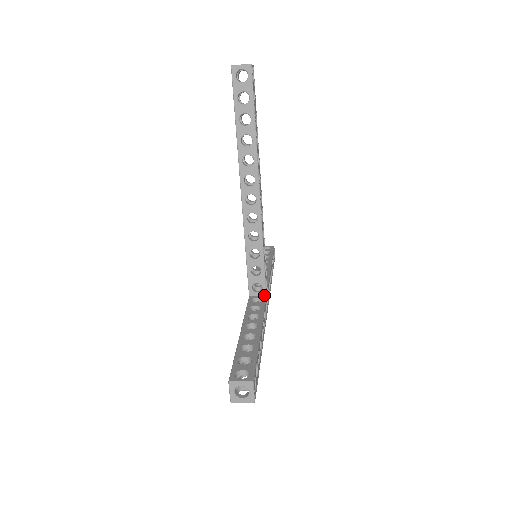
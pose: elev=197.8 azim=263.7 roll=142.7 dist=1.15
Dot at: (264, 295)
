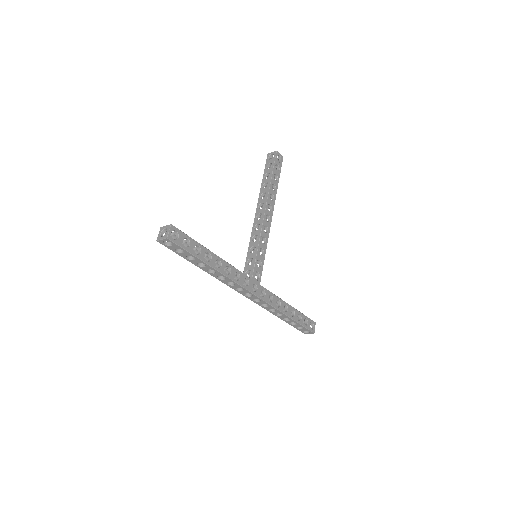
Dot at: (251, 278)
